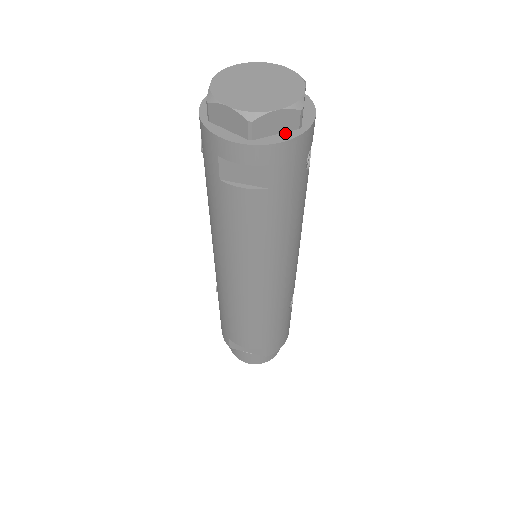
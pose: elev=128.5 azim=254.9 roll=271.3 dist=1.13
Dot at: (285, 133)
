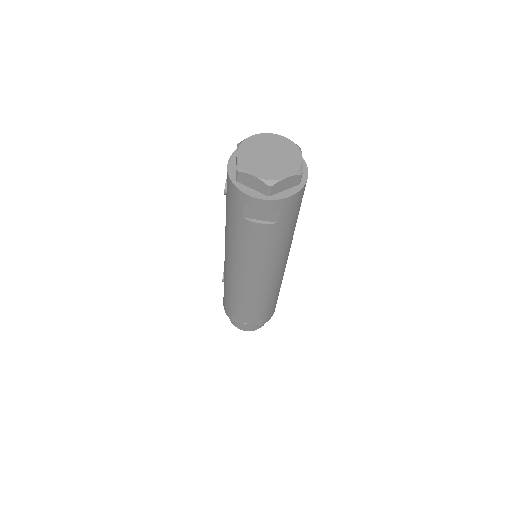
Dot at: (290, 189)
